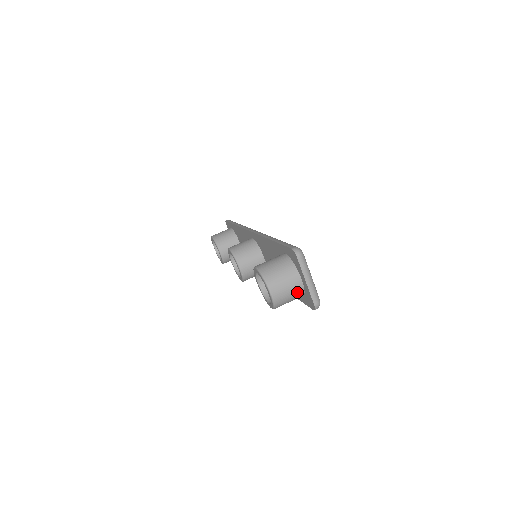
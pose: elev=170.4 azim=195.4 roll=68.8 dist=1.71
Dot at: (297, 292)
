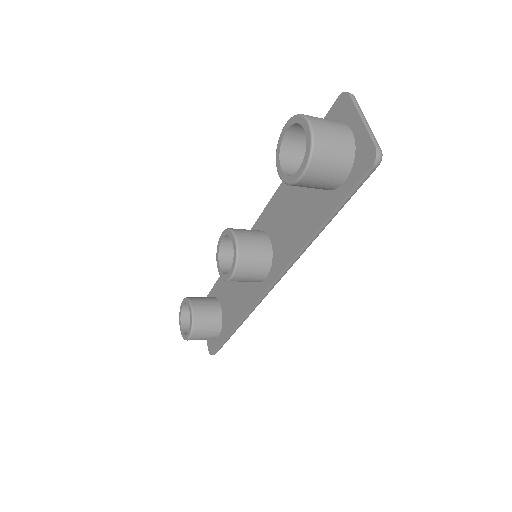
Dot at: (345, 145)
